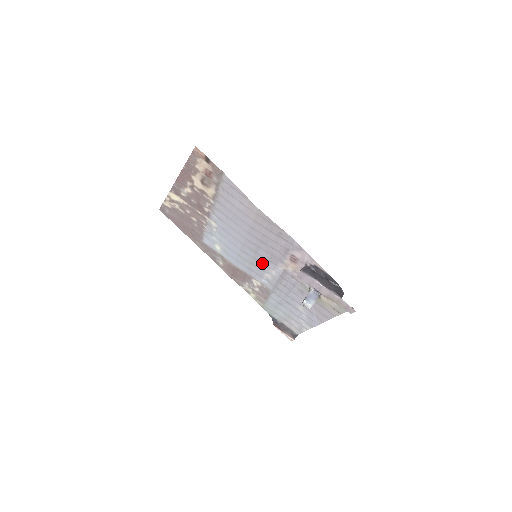
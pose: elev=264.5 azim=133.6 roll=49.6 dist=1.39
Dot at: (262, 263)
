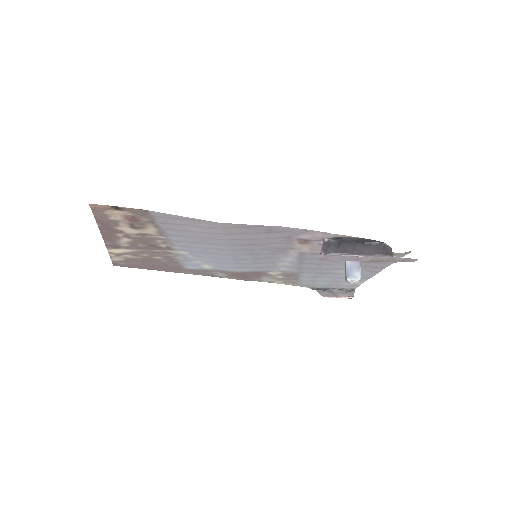
Dot at: (268, 258)
